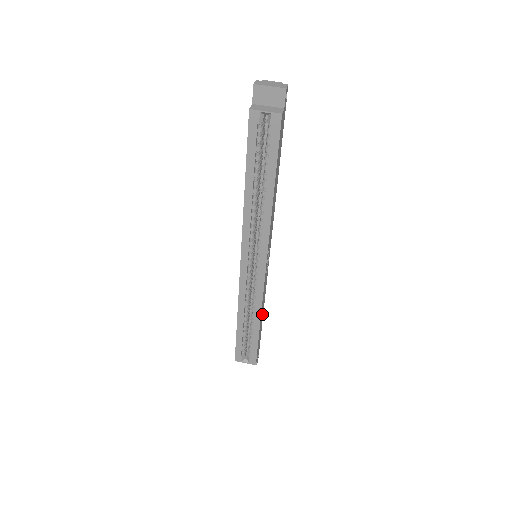
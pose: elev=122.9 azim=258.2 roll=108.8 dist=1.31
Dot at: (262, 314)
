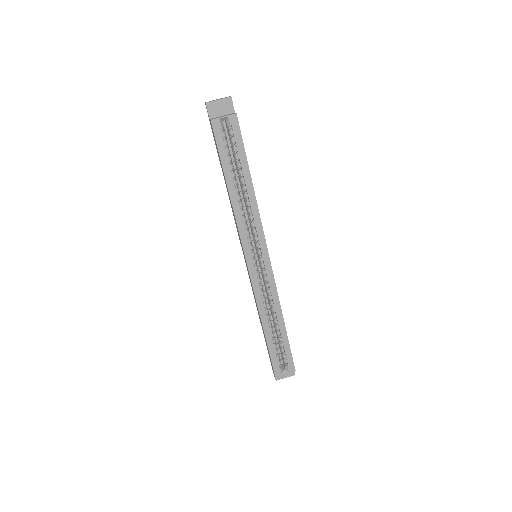
Dot at: occluded
